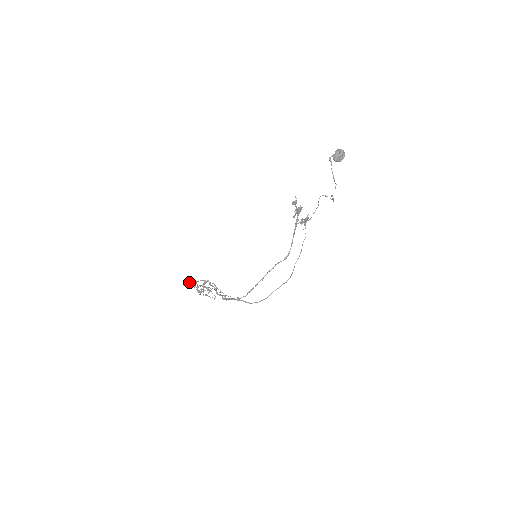
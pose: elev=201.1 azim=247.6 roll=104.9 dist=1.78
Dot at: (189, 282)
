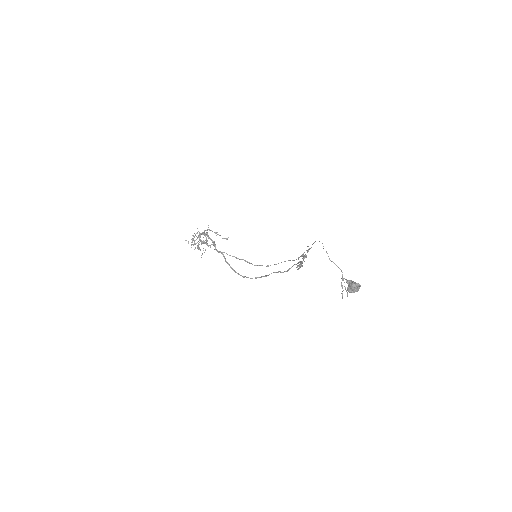
Dot at: occluded
